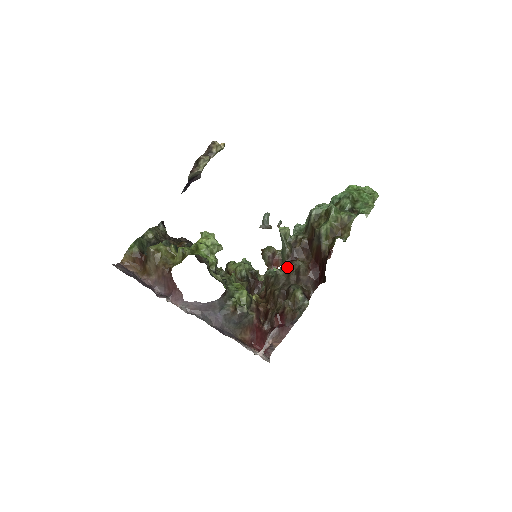
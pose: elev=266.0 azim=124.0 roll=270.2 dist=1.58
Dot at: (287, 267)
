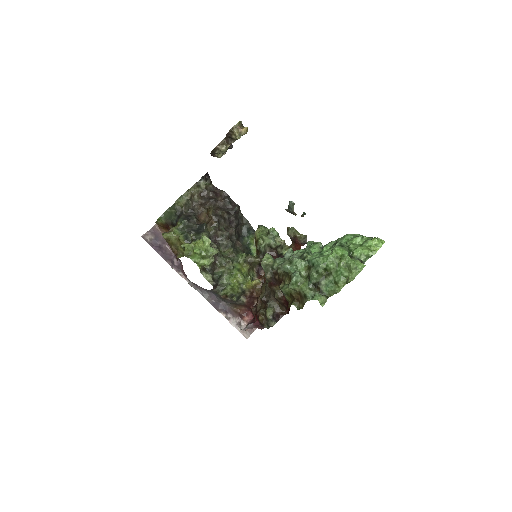
Dot at: (268, 286)
